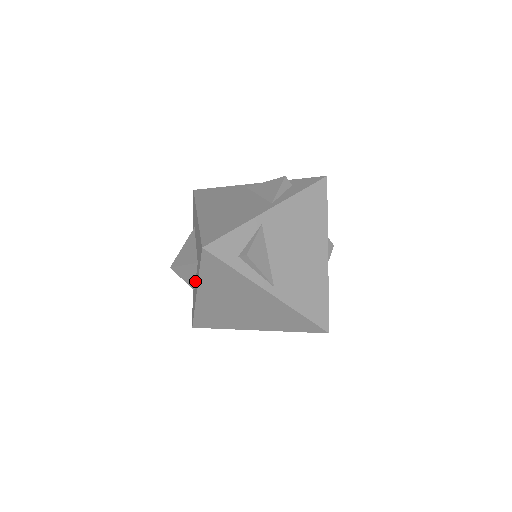
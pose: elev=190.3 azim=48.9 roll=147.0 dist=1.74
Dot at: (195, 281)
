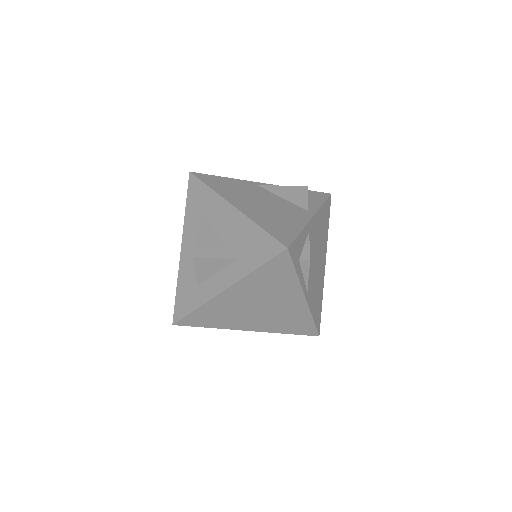
Dot at: (212, 276)
